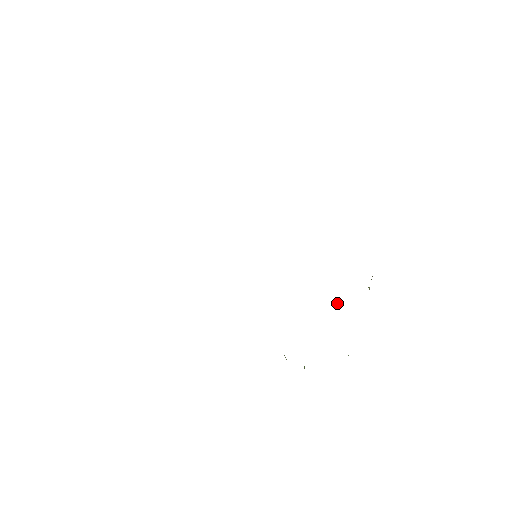
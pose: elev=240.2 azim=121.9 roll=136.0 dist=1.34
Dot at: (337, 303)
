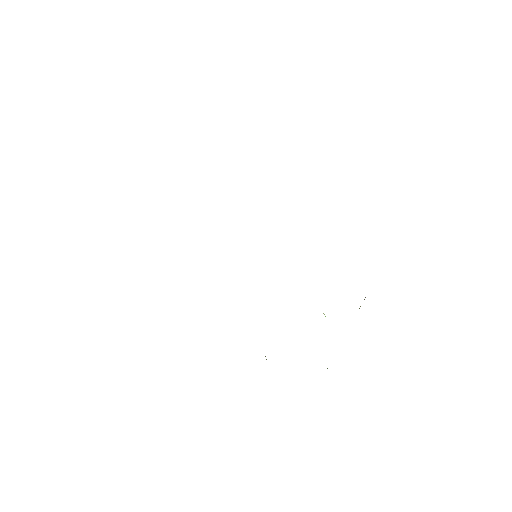
Dot at: occluded
